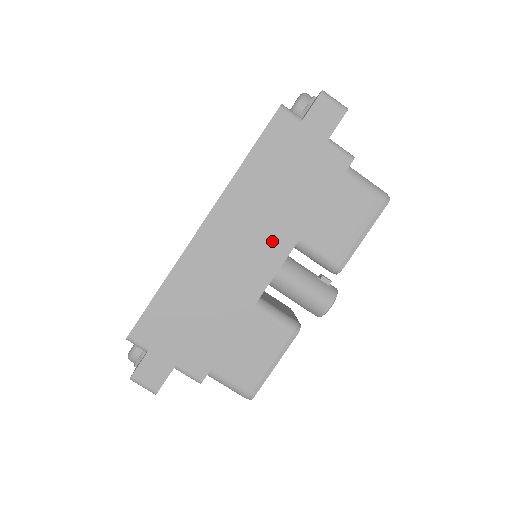
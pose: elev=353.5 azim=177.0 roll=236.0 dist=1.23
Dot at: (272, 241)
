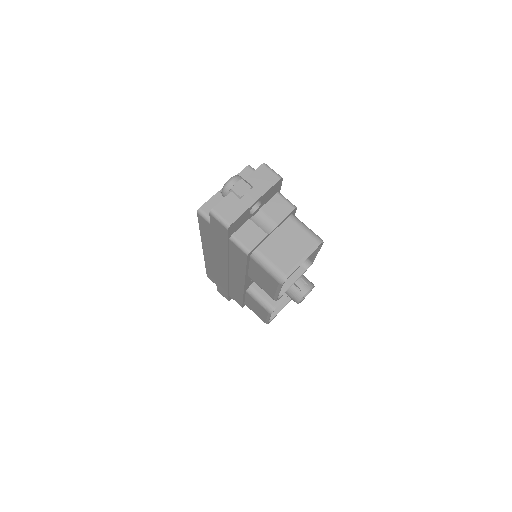
Dot at: (234, 272)
